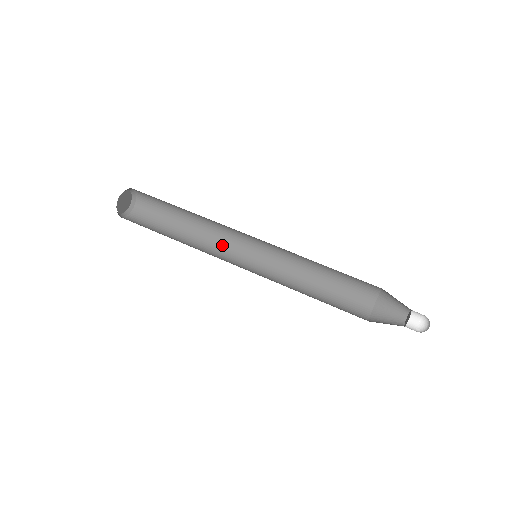
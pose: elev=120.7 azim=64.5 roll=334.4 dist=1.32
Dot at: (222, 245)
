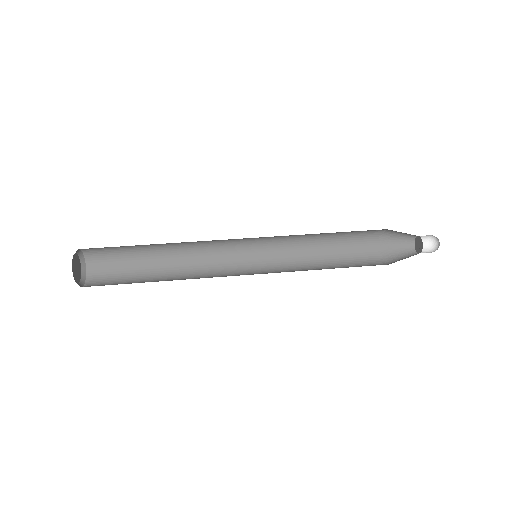
Dot at: (209, 253)
